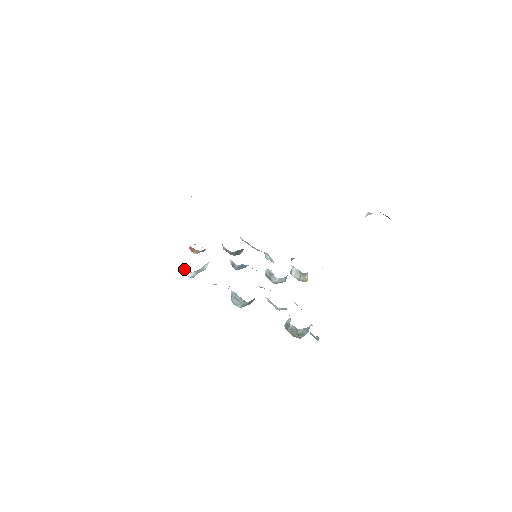
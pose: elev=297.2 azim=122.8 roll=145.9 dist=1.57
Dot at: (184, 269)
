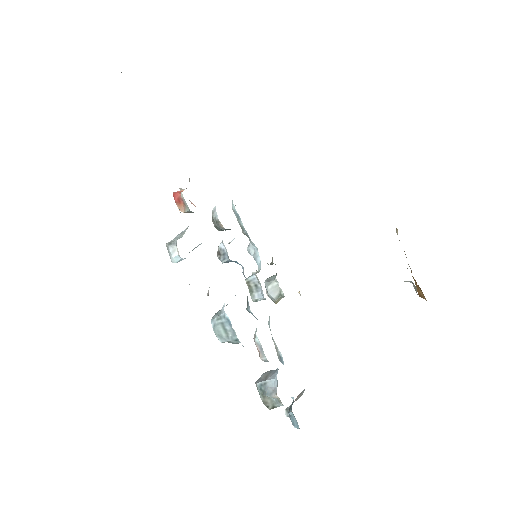
Dot at: (173, 246)
